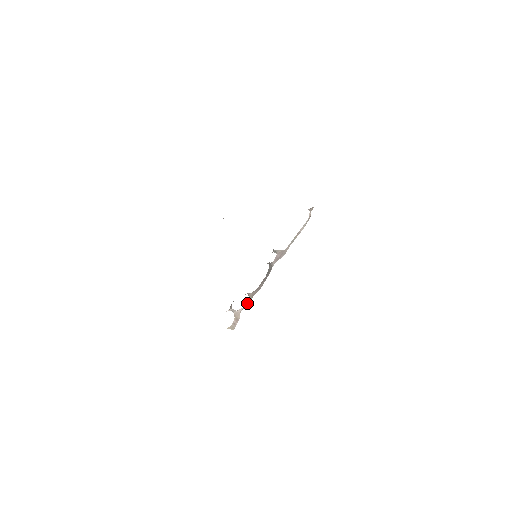
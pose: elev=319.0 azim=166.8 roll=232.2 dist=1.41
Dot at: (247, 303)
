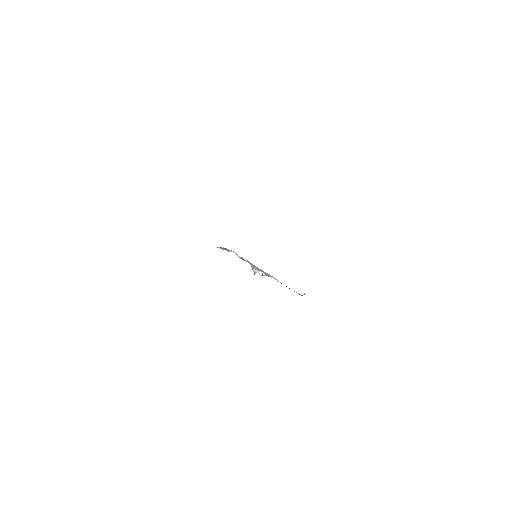
Dot at: (237, 255)
